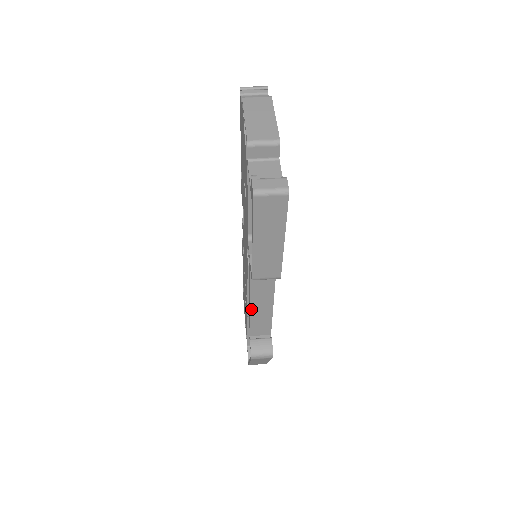
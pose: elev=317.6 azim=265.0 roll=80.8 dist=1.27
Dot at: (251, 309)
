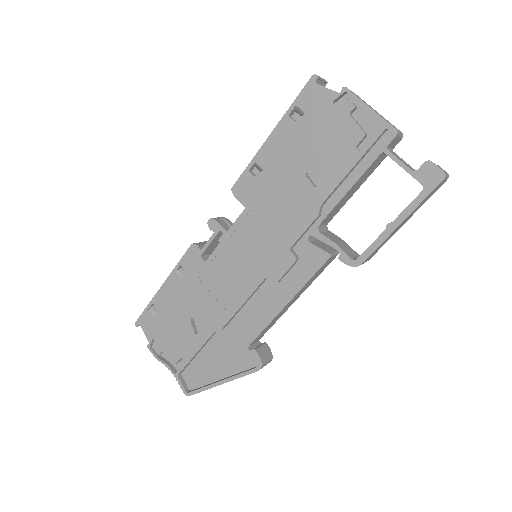
Dot at: (282, 310)
